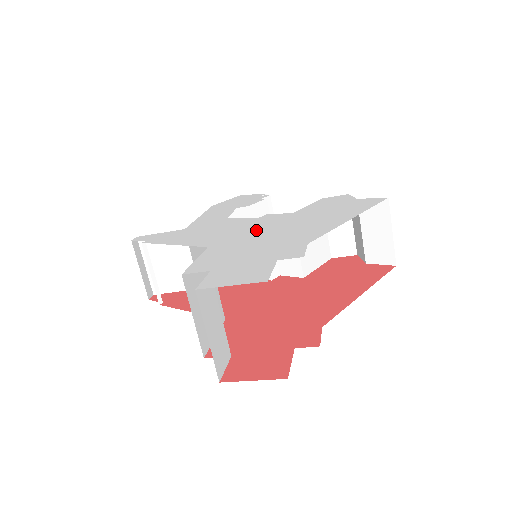
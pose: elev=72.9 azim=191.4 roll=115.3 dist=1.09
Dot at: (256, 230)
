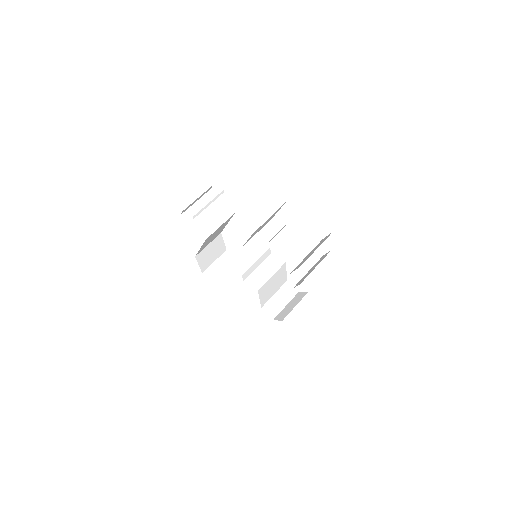
Dot at: occluded
